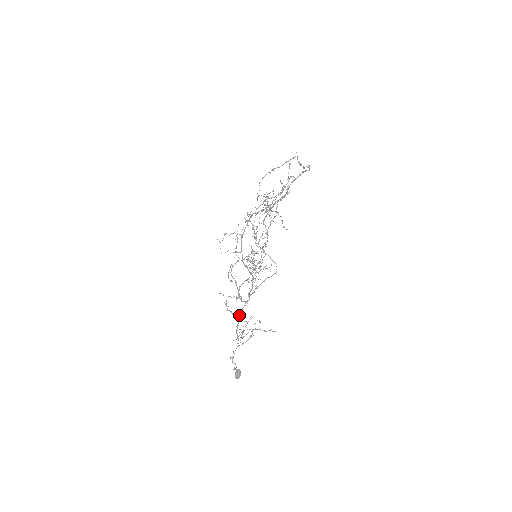
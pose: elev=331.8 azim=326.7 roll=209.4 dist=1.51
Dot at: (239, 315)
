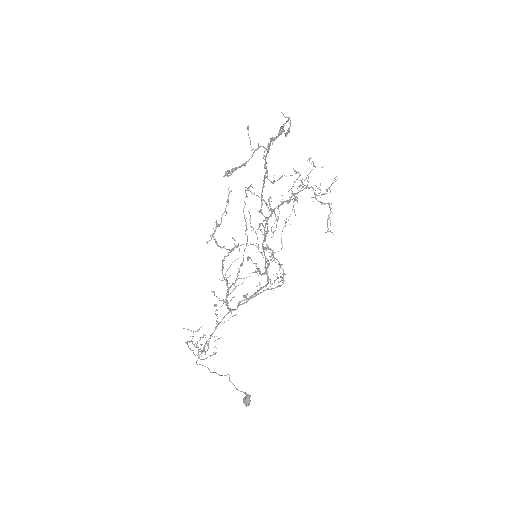
Dot at: (217, 324)
